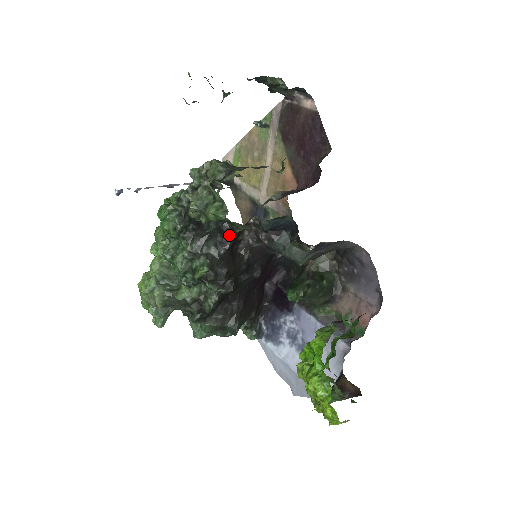
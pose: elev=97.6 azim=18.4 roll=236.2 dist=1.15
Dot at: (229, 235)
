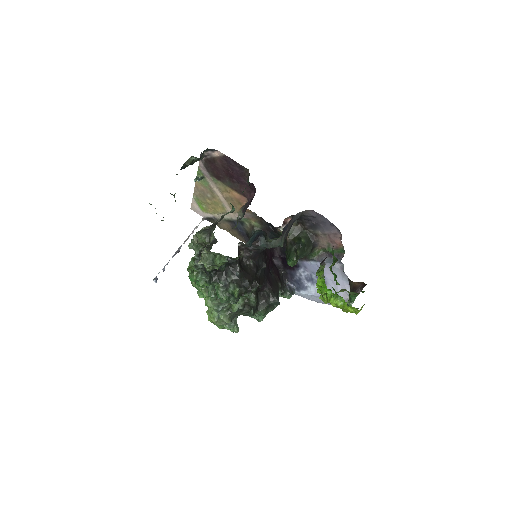
Dot at: (235, 263)
